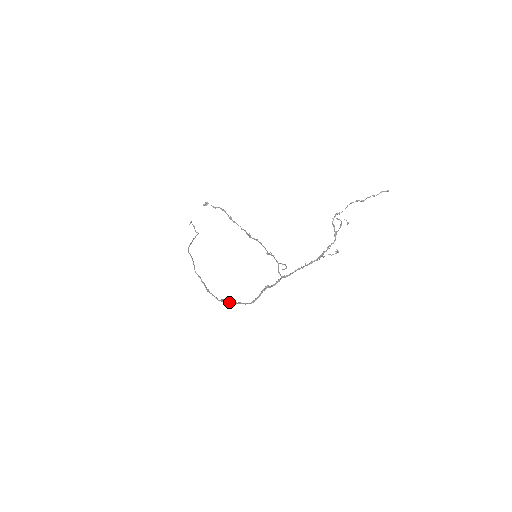
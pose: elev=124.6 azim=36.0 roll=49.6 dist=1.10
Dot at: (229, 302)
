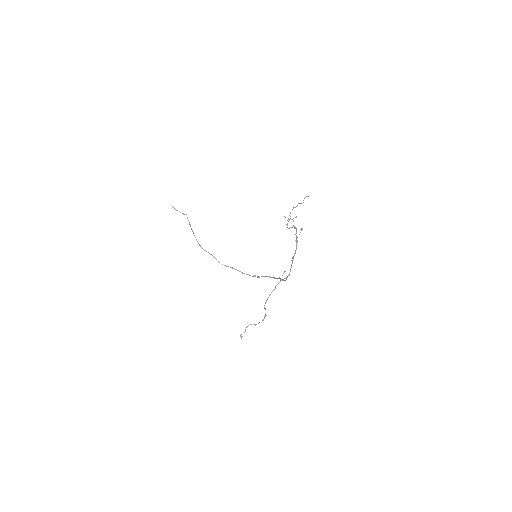
Dot at: occluded
